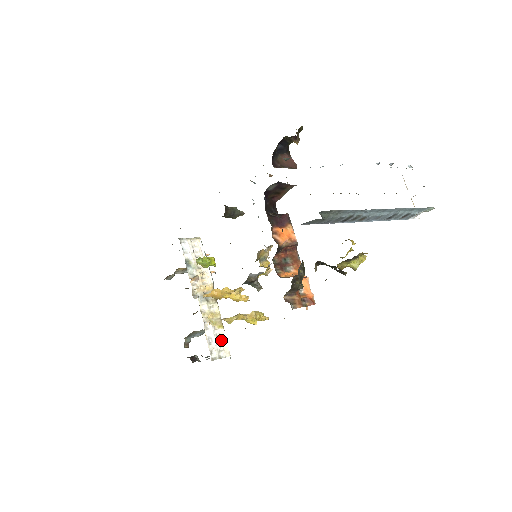
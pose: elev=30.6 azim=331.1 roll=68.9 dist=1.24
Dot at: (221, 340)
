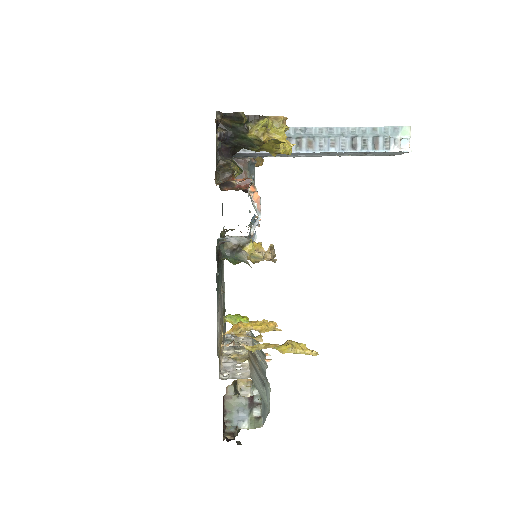
Dot at: (242, 369)
